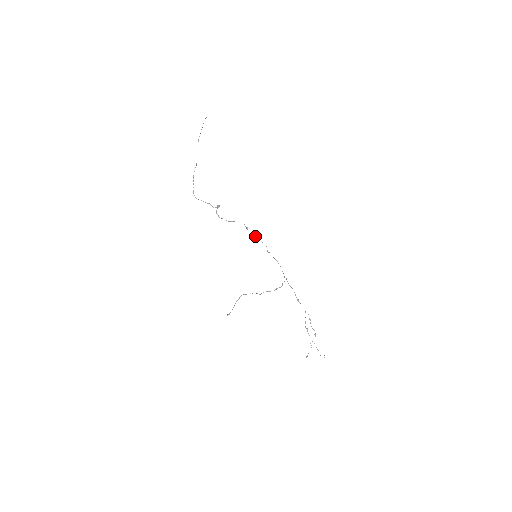
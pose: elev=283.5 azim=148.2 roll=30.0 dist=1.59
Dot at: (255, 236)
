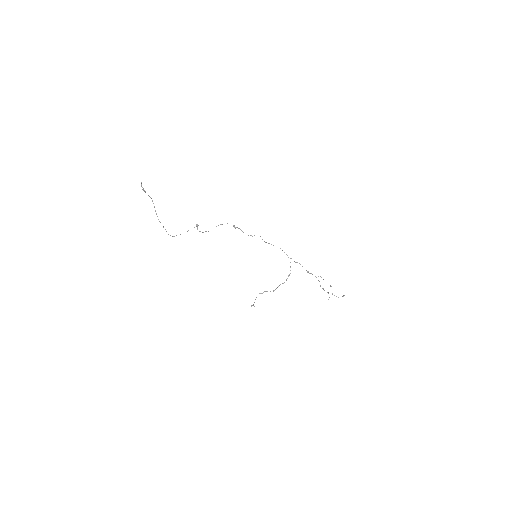
Dot at: occluded
